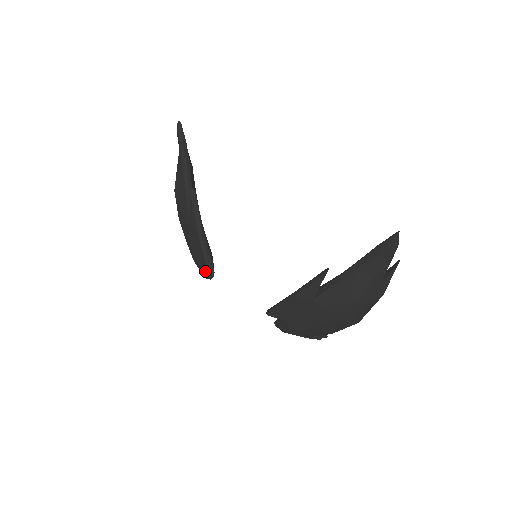
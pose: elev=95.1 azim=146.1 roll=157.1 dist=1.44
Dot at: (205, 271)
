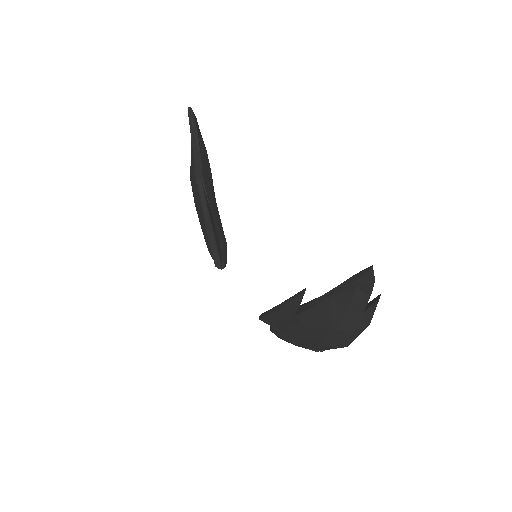
Dot at: occluded
